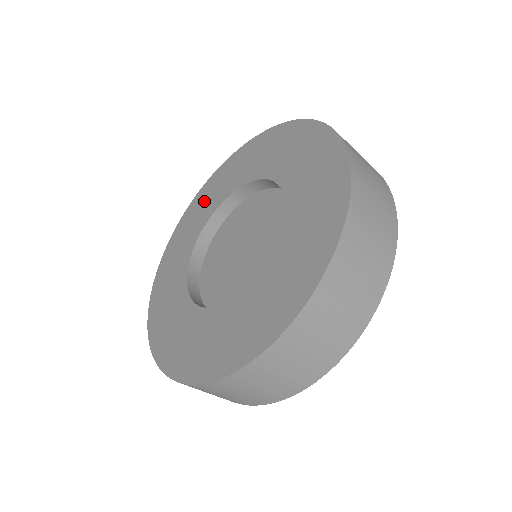
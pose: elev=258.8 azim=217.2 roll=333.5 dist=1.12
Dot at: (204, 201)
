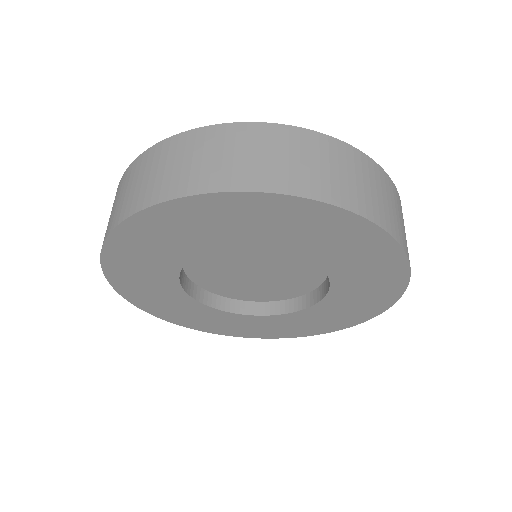
Dot at: occluded
